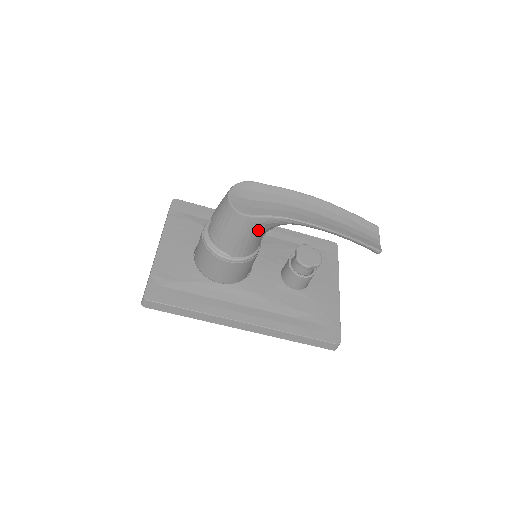
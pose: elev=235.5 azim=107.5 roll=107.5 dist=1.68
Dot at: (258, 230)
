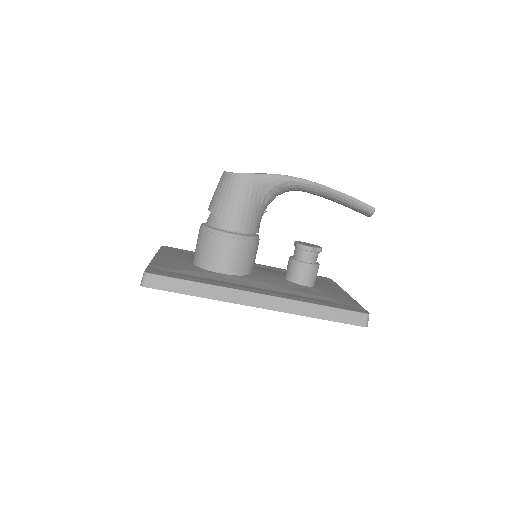
Dot at: (257, 194)
